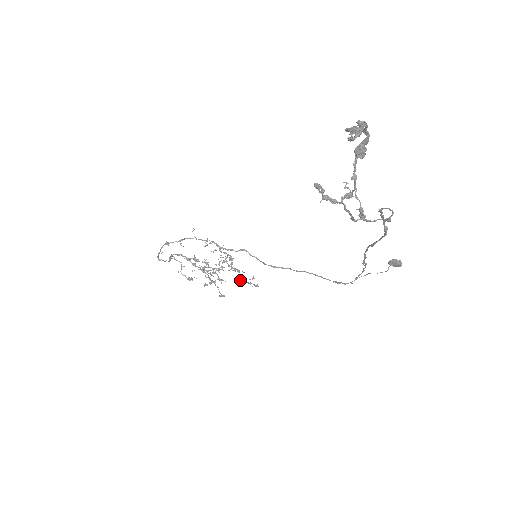
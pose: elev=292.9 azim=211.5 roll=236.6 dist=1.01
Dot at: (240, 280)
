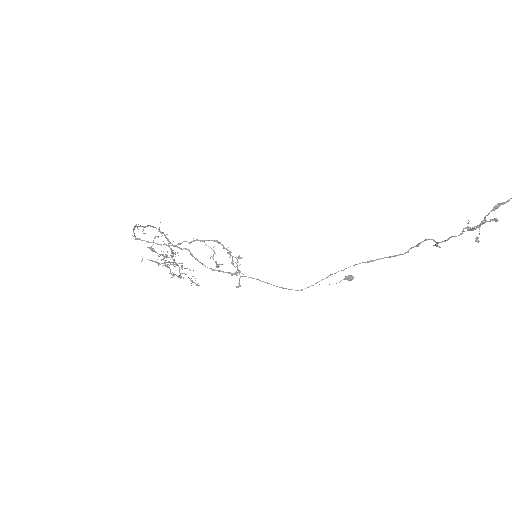
Dot at: occluded
